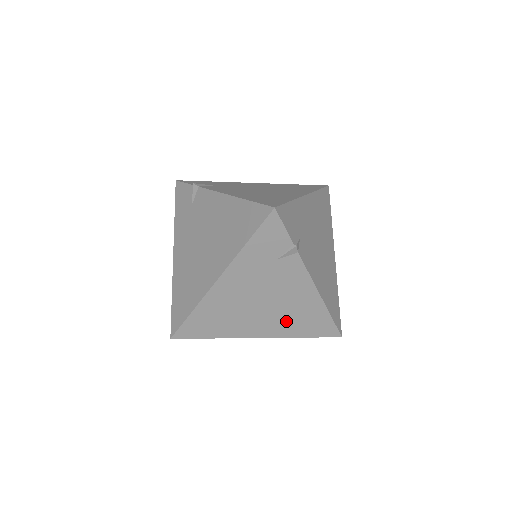
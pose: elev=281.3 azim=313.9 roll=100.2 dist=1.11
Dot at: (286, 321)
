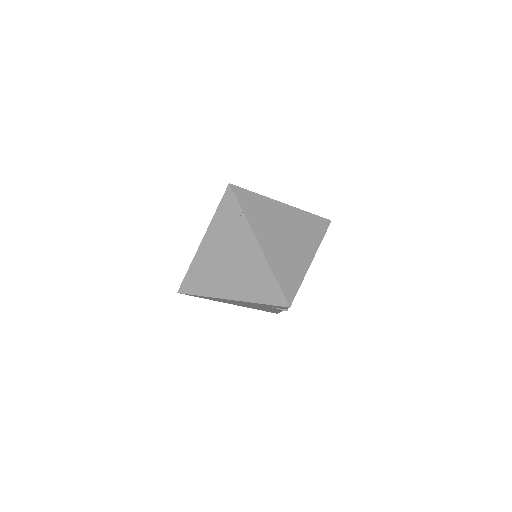
Dot at: (253, 307)
